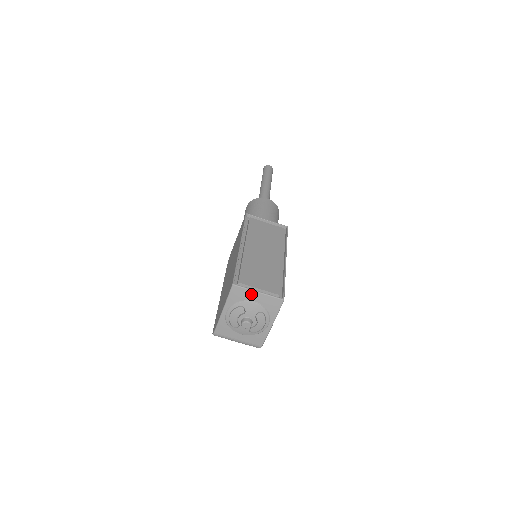
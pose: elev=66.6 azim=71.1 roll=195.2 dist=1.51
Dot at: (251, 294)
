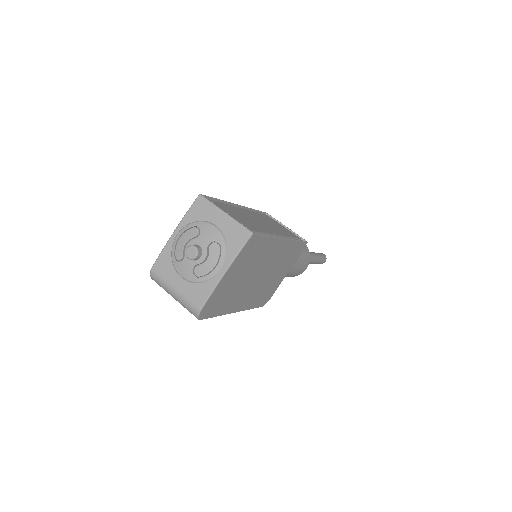
Dot at: (216, 213)
